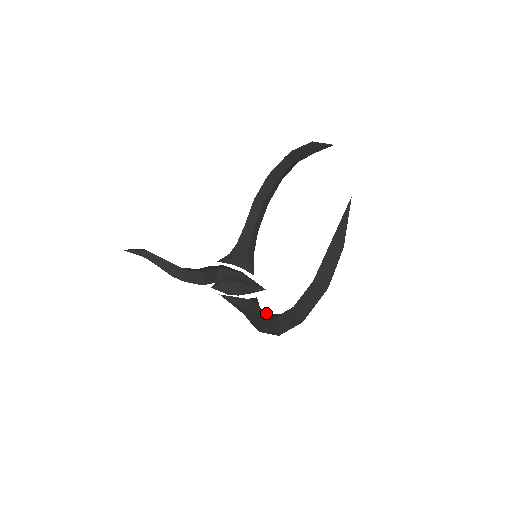
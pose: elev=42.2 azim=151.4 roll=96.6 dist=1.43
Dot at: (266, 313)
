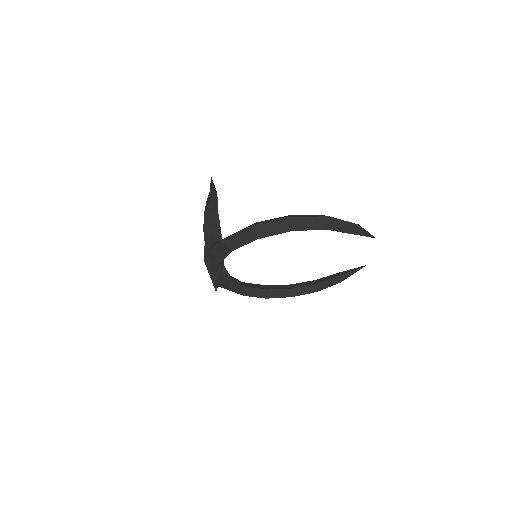
Dot at: occluded
